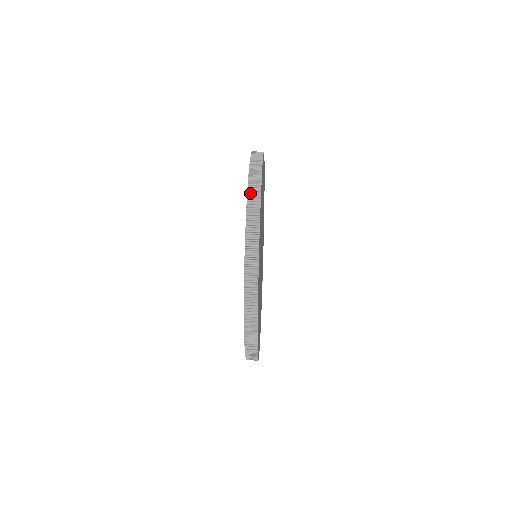
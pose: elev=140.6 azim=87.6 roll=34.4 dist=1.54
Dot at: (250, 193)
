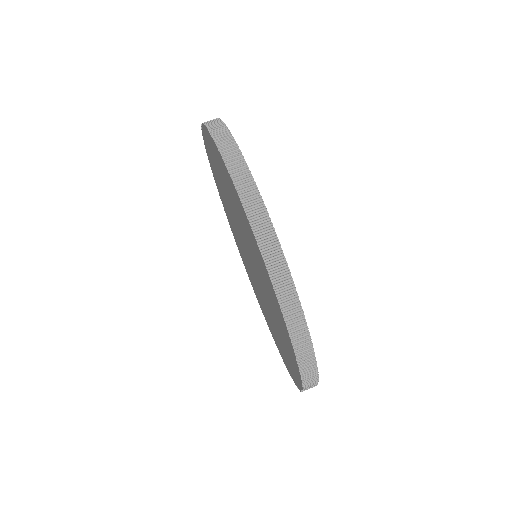
Dot at: (304, 372)
